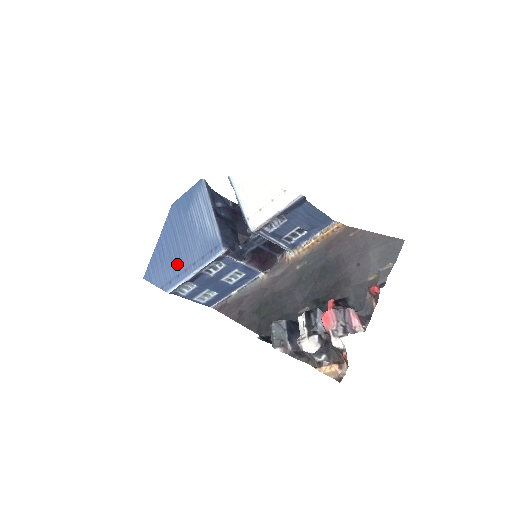
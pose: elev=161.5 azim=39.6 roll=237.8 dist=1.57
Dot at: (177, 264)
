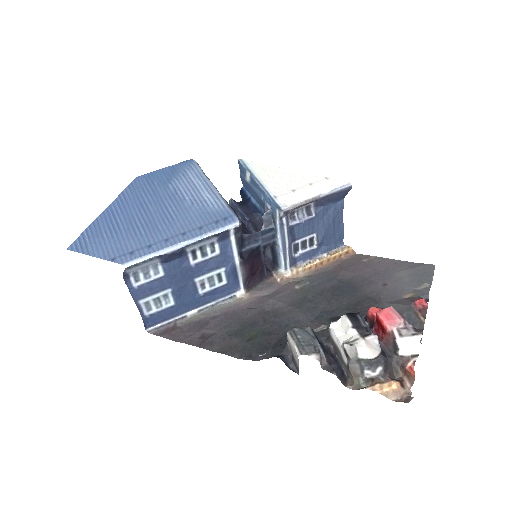
Dot at: (147, 233)
